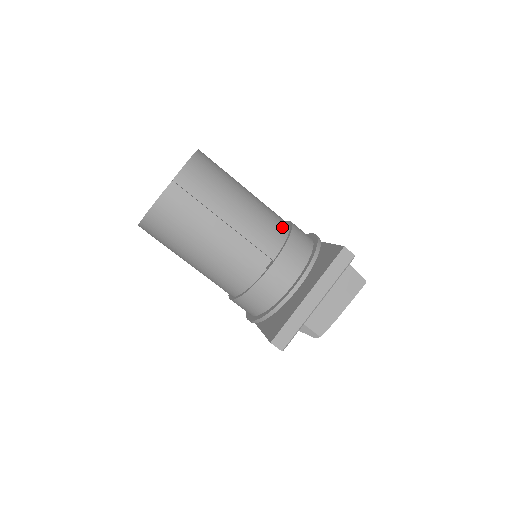
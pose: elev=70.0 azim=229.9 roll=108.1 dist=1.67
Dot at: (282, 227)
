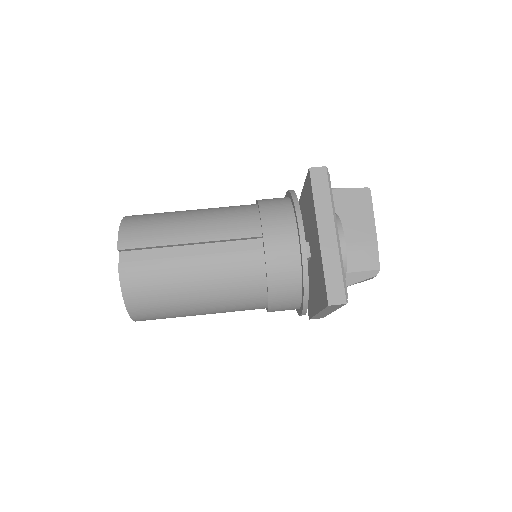
Dot at: (248, 208)
